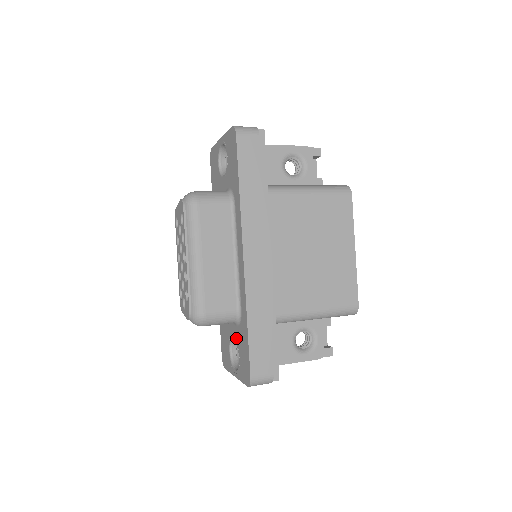
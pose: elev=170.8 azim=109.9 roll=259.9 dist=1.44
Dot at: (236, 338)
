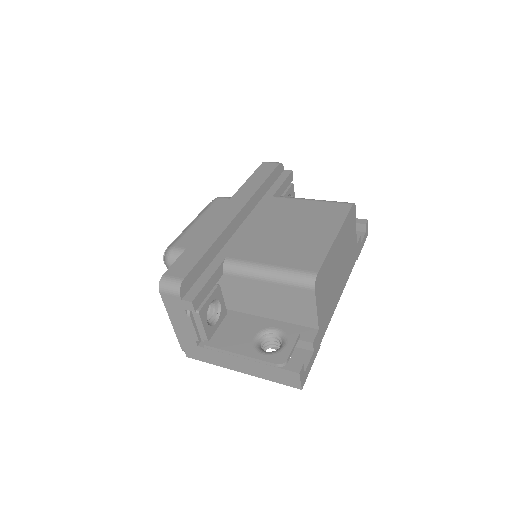
Dot at: occluded
